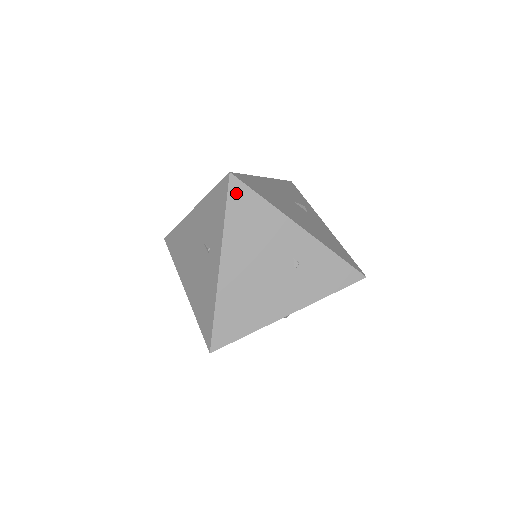
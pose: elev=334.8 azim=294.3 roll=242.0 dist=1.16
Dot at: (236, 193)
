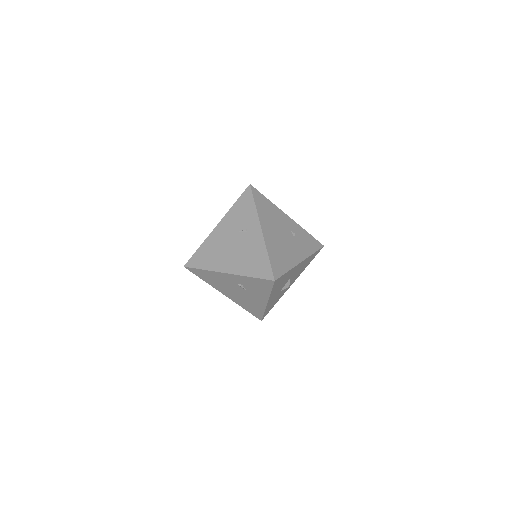
Dot at: (256, 194)
